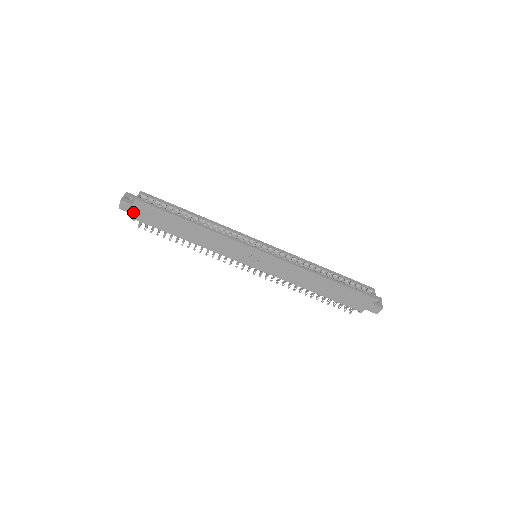
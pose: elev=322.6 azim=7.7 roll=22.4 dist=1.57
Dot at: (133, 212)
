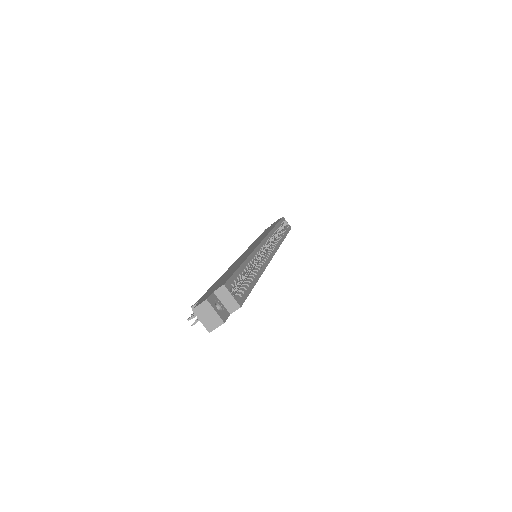
Dot at: occluded
